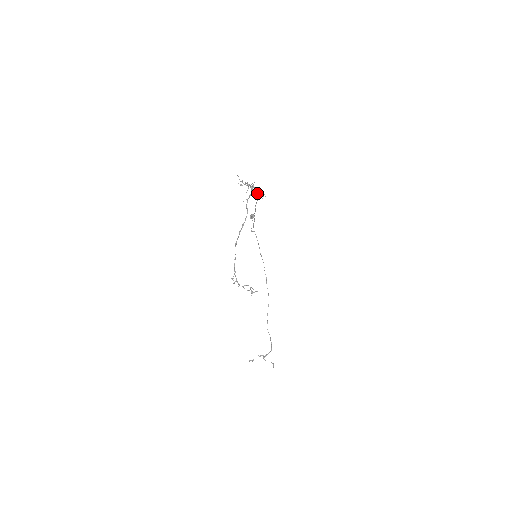
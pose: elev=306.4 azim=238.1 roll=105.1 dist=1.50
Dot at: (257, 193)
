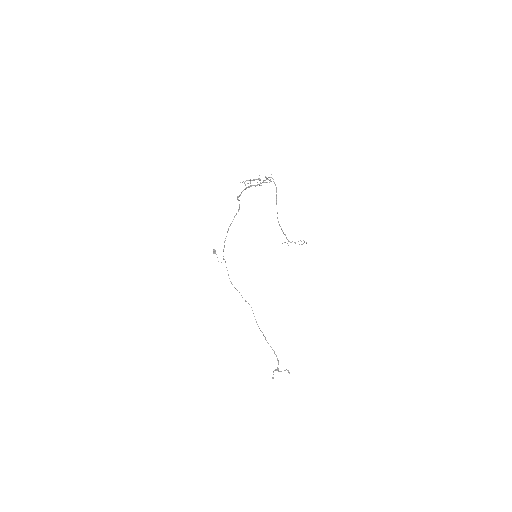
Dot at: (261, 185)
